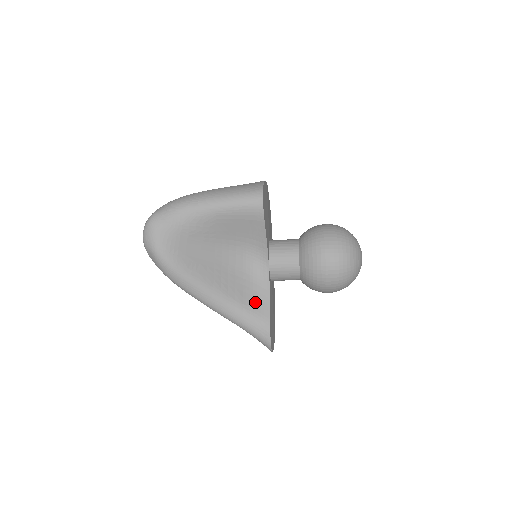
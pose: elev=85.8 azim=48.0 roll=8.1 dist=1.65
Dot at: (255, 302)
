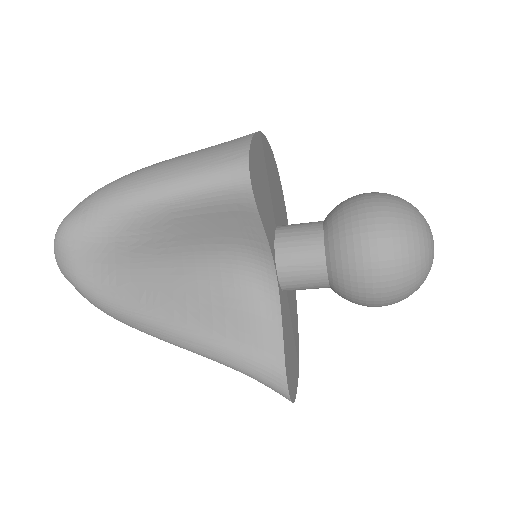
Dot at: (259, 335)
